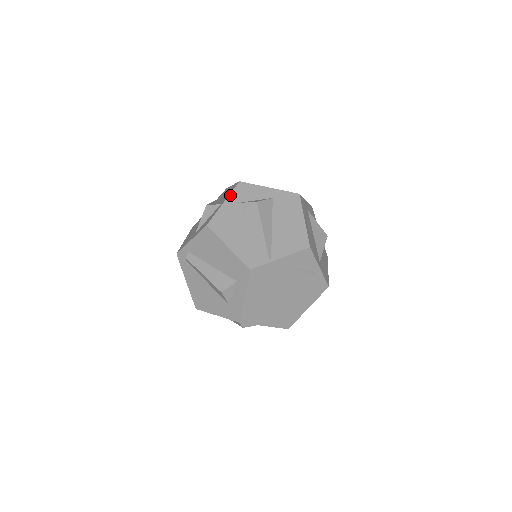
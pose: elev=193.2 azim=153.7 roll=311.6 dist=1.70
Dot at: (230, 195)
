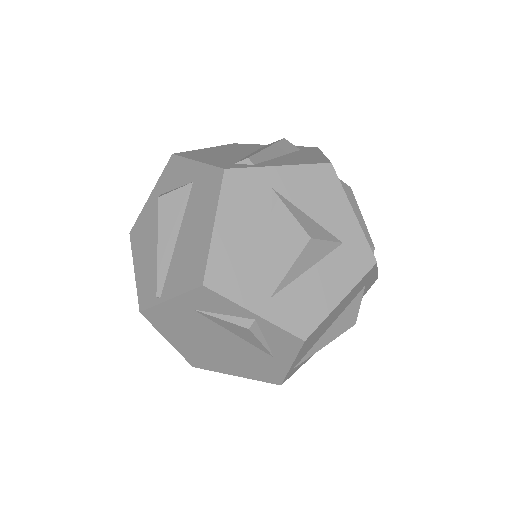
Dot at: (158, 181)
